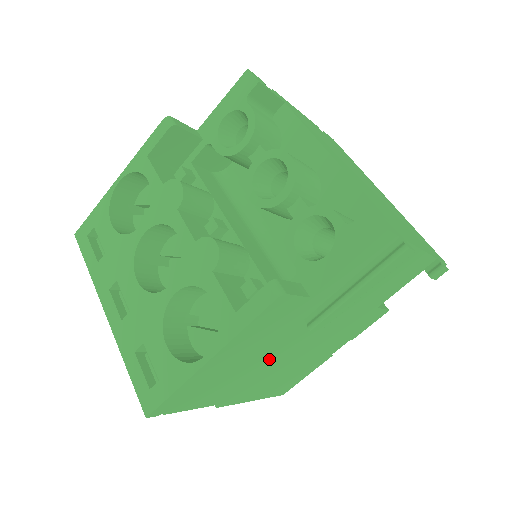
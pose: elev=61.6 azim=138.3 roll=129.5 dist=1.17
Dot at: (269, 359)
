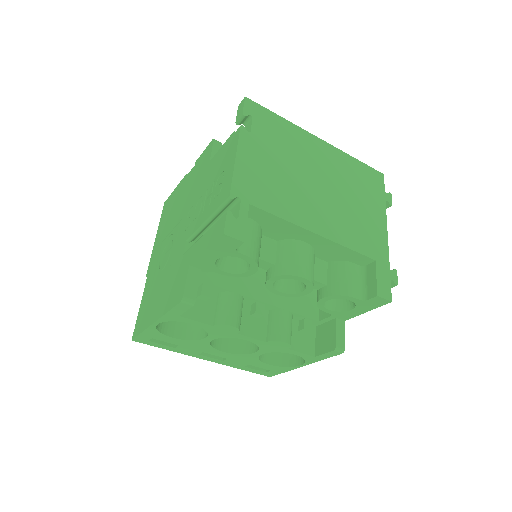
Dot at: occluded
